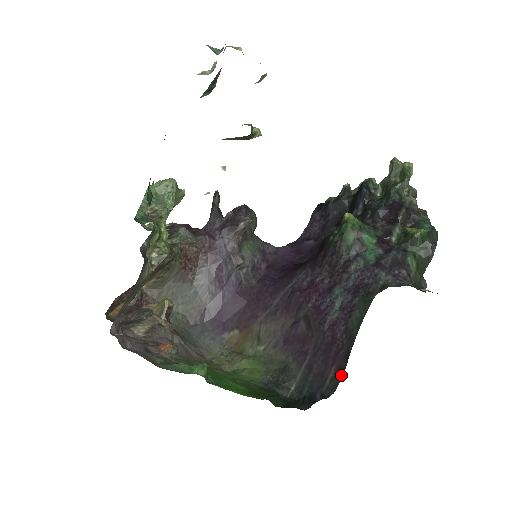
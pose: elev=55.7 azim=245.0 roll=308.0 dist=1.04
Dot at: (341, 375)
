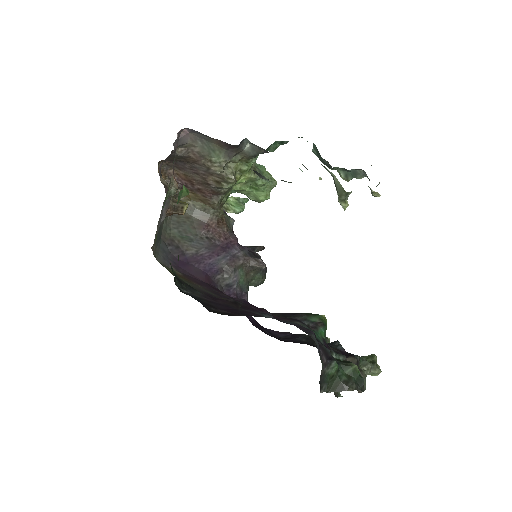
Dot at: (227, 314)
